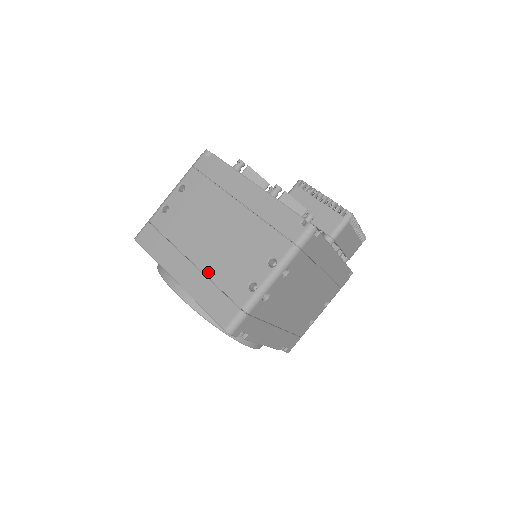
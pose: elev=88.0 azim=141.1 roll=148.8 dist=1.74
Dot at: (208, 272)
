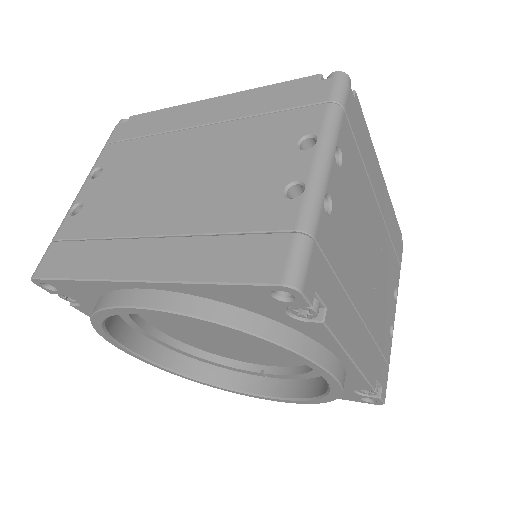
Dot at: (194, 228)
